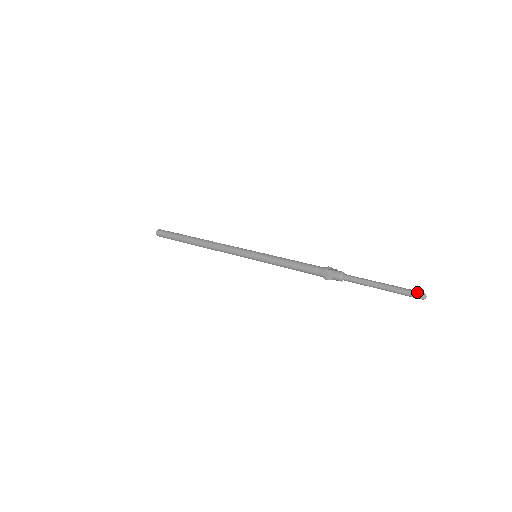
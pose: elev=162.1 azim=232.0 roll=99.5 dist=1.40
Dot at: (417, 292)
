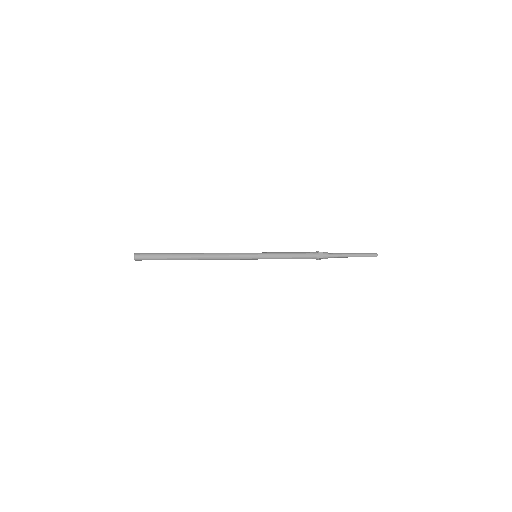
Dot at: (373, 253)
